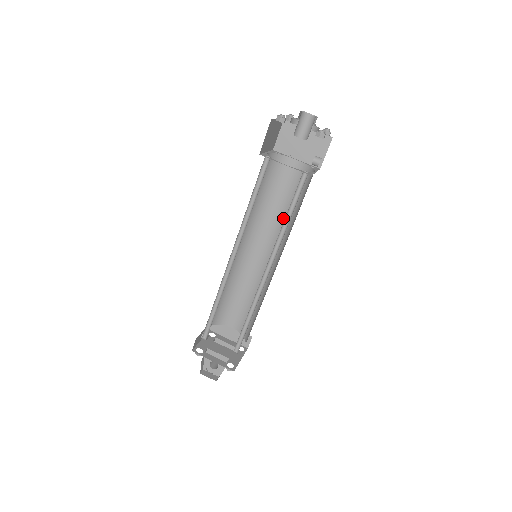
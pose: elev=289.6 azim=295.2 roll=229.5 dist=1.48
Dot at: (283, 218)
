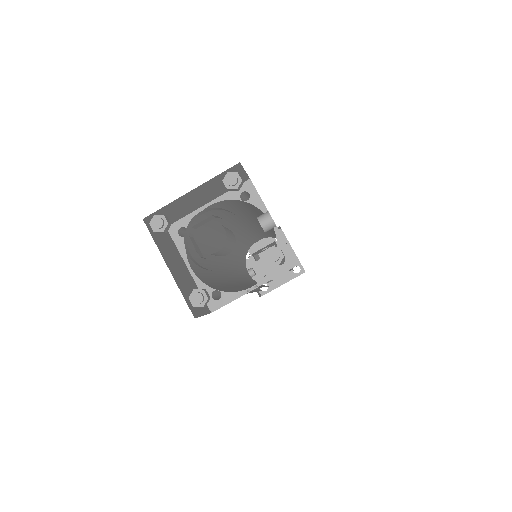
Dot at: (244, 217)
